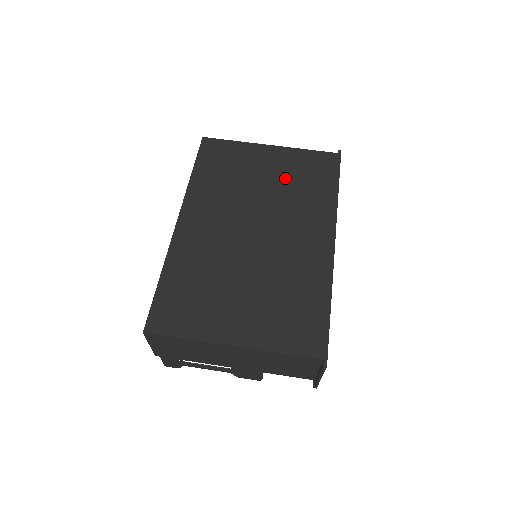
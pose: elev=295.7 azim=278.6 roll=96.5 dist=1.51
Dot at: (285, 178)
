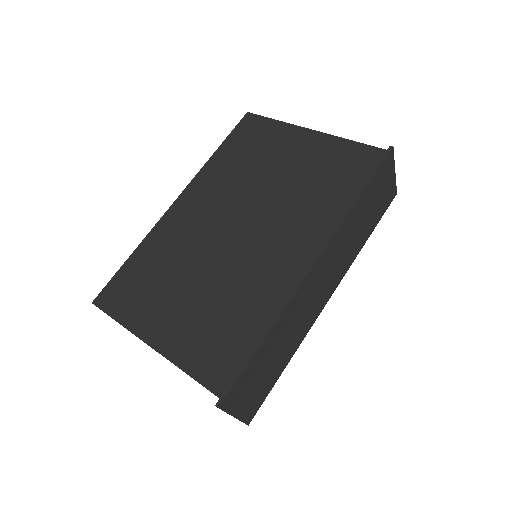
Dot at: (304, 172)
